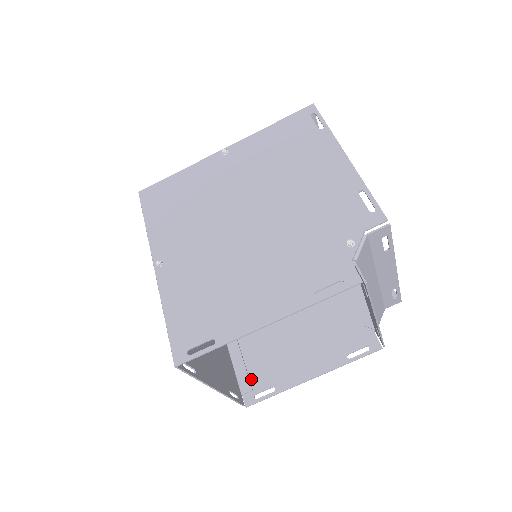
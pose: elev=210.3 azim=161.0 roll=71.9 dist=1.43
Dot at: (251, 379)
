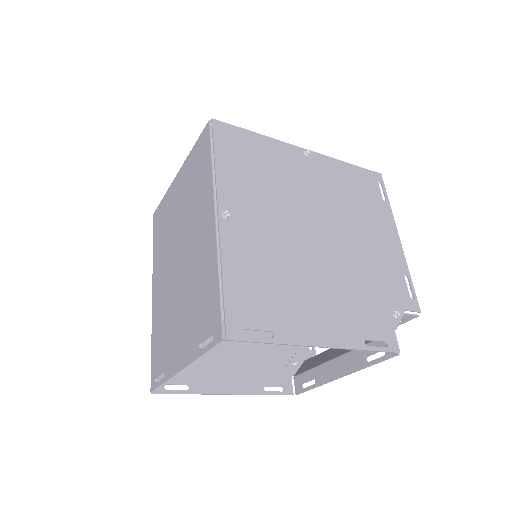
Dot at: occluded
